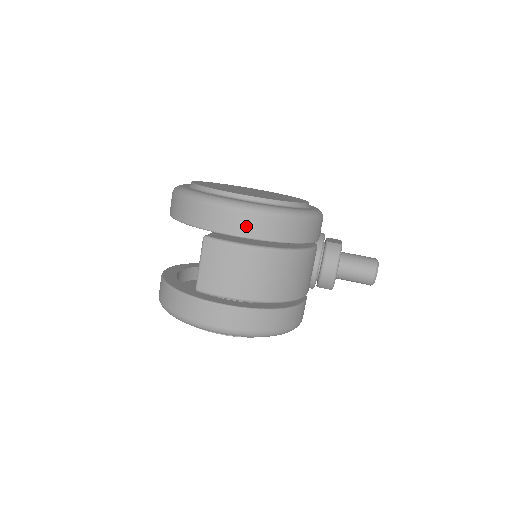
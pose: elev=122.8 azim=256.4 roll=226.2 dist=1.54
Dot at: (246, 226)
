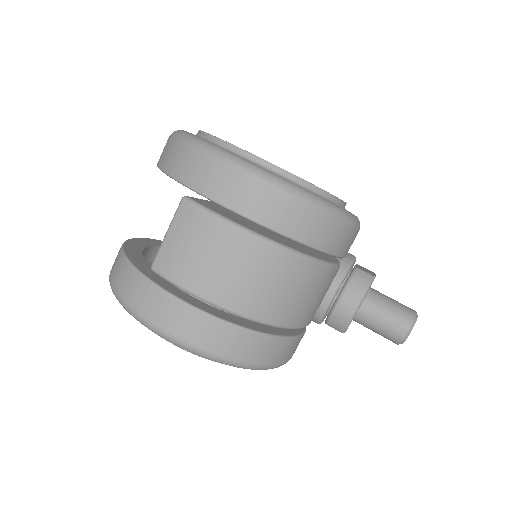
Dot at: (244, 197)
